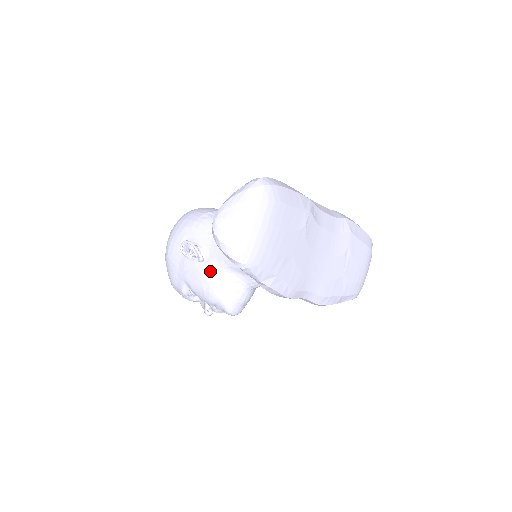
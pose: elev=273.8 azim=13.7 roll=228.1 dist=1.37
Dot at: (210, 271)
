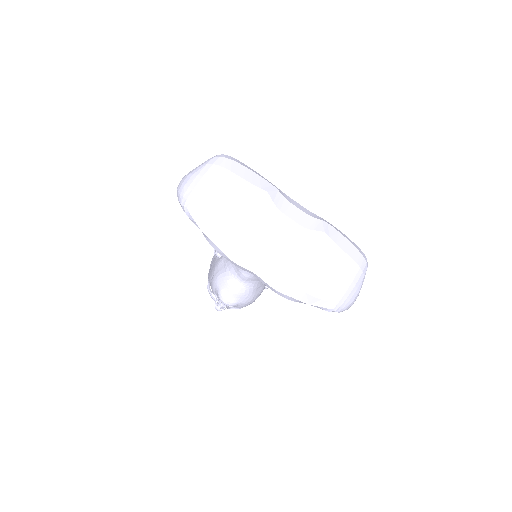
Dot at: (219, 263)
